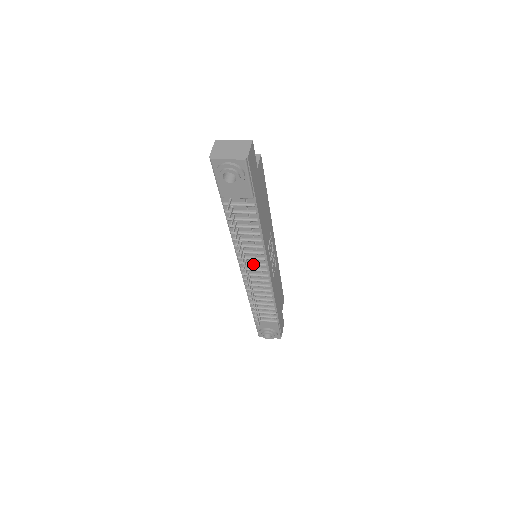
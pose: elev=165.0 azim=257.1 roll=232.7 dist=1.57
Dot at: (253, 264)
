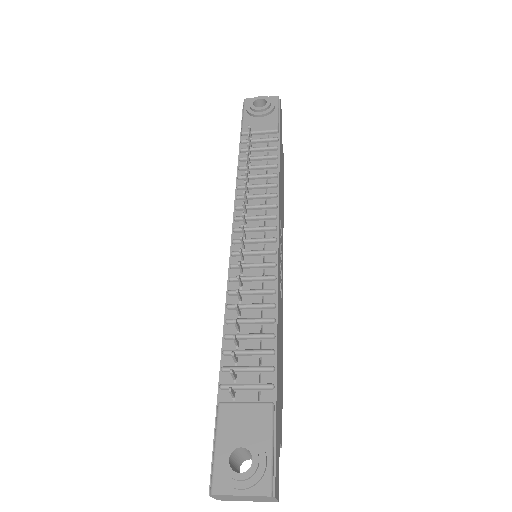
Dot at: (256, 227)
